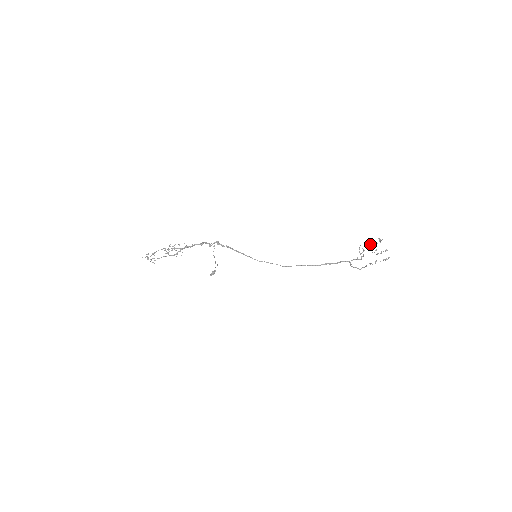
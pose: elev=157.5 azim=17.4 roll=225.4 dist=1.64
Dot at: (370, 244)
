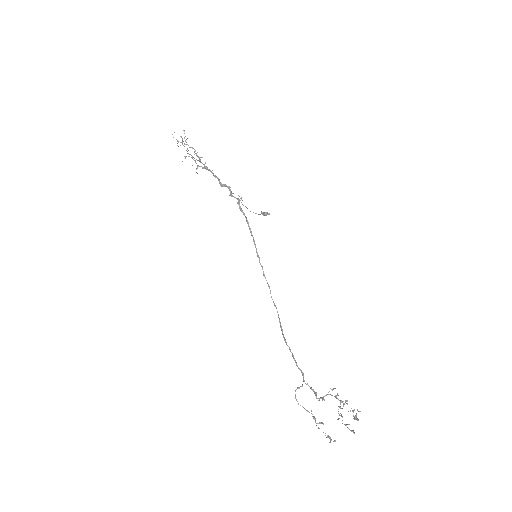
Dot at: (346, 403)
